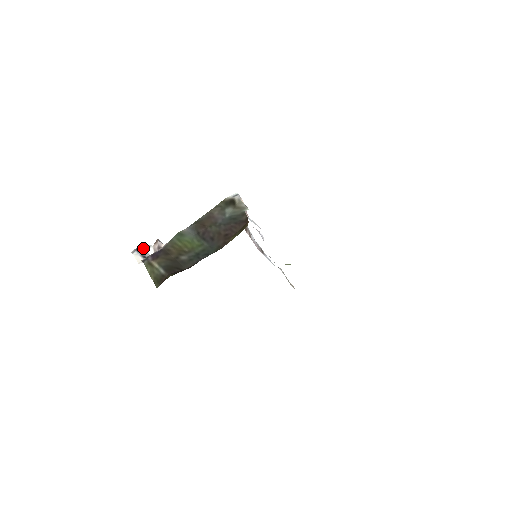
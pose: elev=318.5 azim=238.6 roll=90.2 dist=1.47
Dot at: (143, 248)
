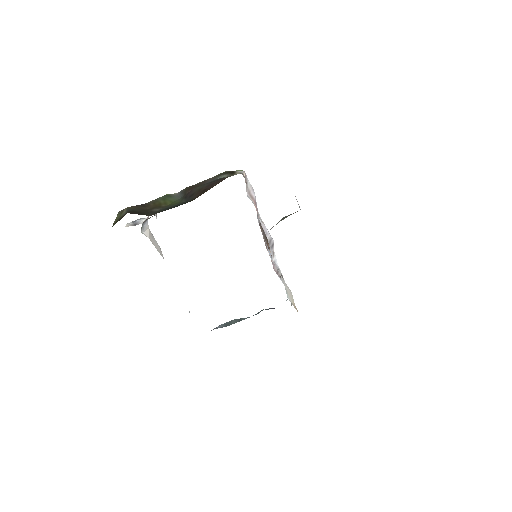
Dot at: (139, 219)
